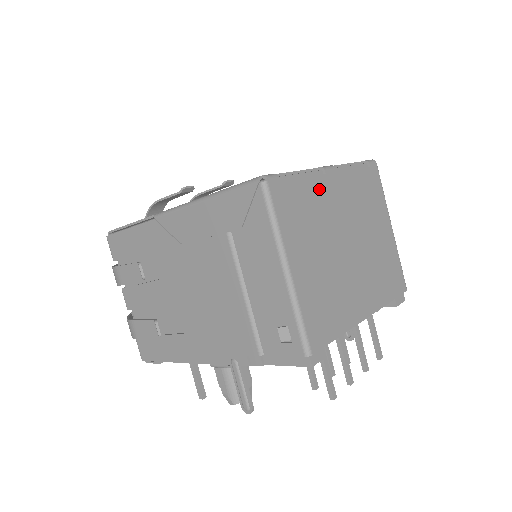
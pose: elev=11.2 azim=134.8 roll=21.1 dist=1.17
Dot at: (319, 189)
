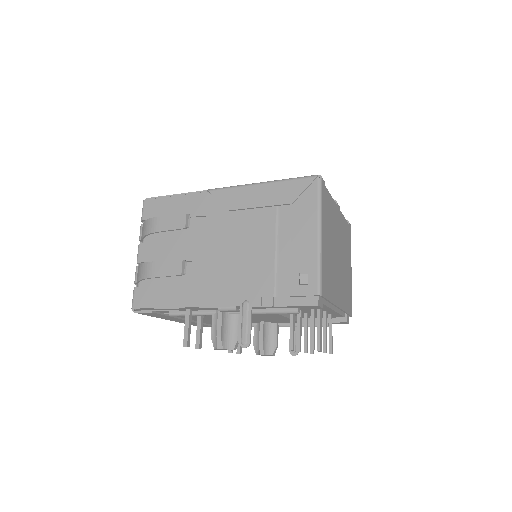
Dot at: (334, 209)
